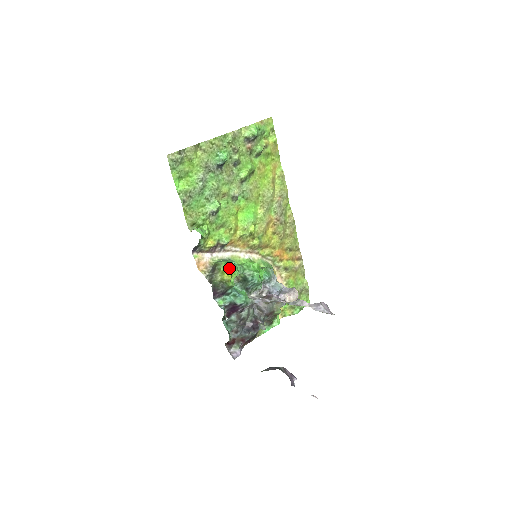
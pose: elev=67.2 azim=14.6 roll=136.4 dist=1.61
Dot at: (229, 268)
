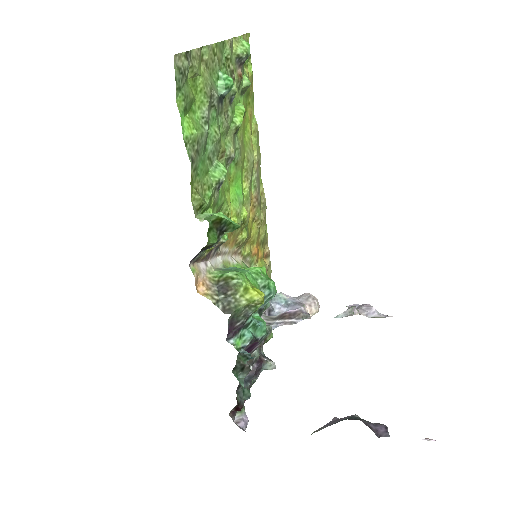
Dot at: (249, 280)
